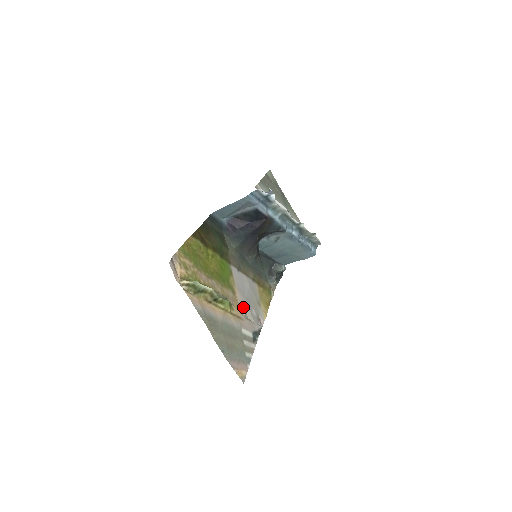
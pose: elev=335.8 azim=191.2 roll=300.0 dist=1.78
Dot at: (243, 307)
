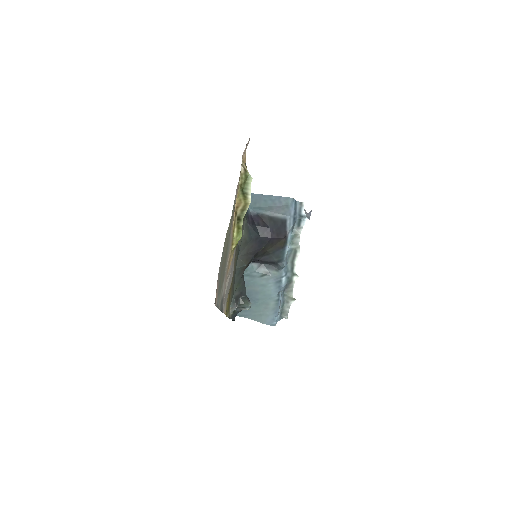
Dot at: (229, 272)
